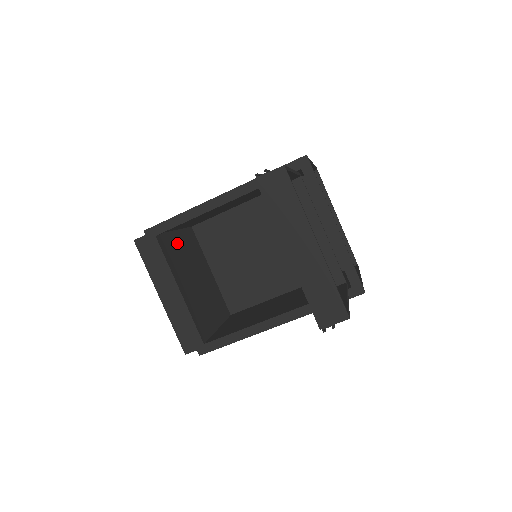
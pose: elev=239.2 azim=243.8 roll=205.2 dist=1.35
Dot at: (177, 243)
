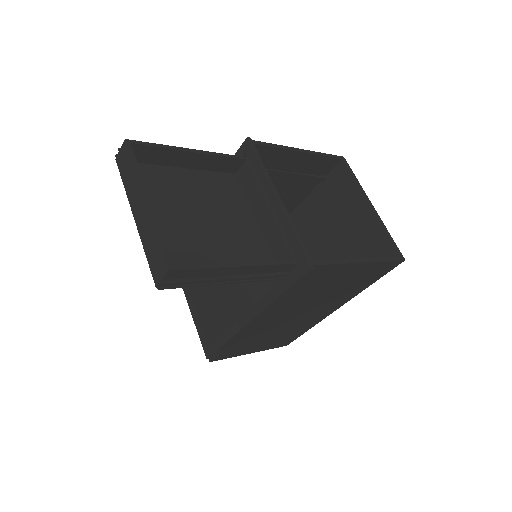
Dot at: occluded
